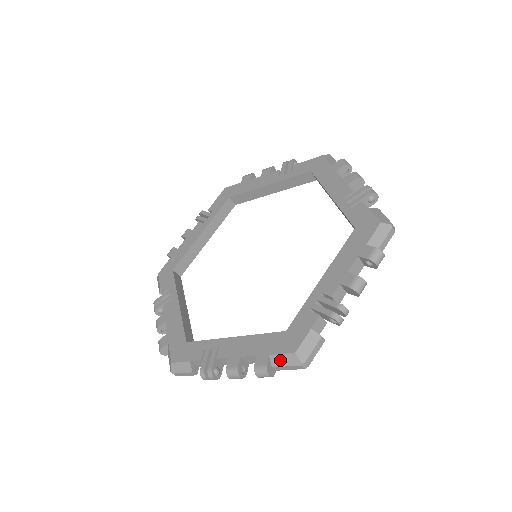
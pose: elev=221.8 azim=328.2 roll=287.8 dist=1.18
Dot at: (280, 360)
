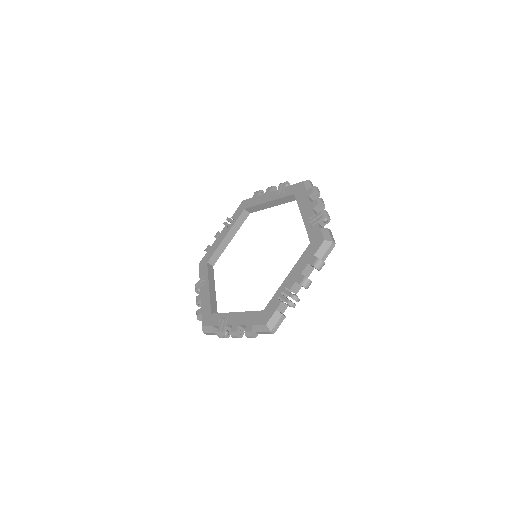
Dot at: (321, 252)
